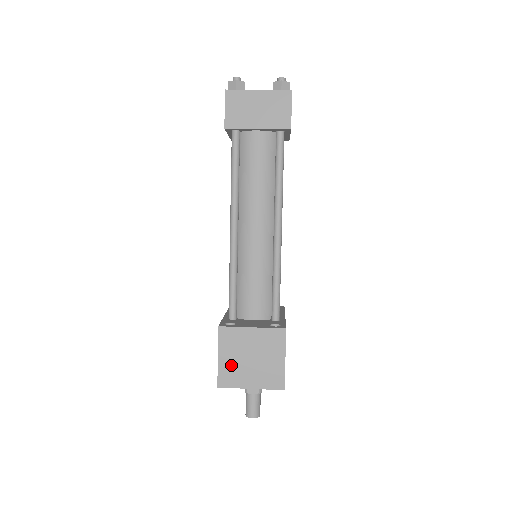
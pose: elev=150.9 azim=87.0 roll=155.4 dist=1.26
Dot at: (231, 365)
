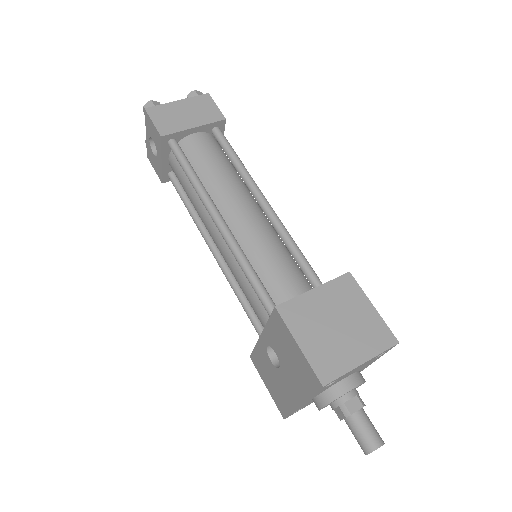
Dot at: (320, 346)
